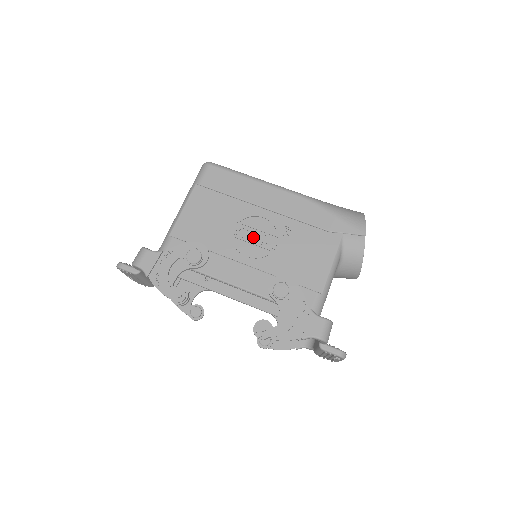
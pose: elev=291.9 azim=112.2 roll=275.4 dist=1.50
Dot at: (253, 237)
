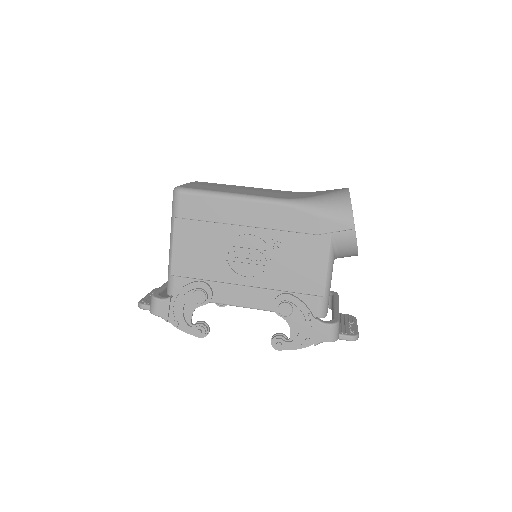
Dot at: (246, 259)
